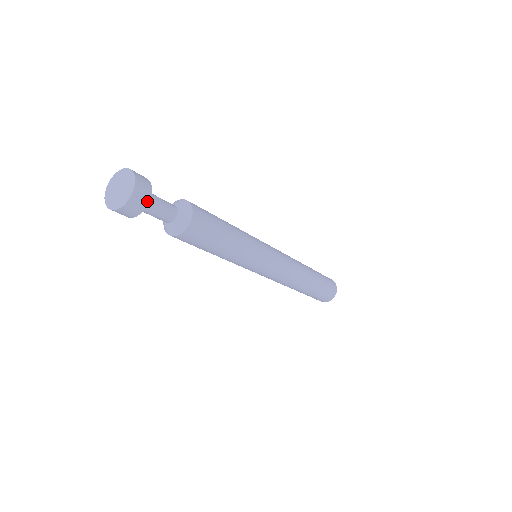
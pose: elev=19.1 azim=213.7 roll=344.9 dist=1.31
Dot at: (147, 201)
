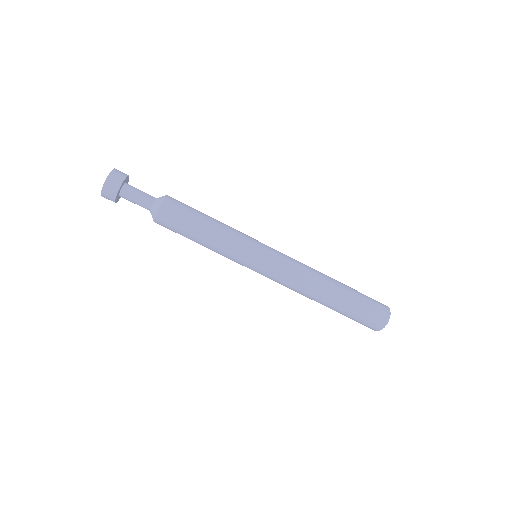
Dot at: (128, 176)
